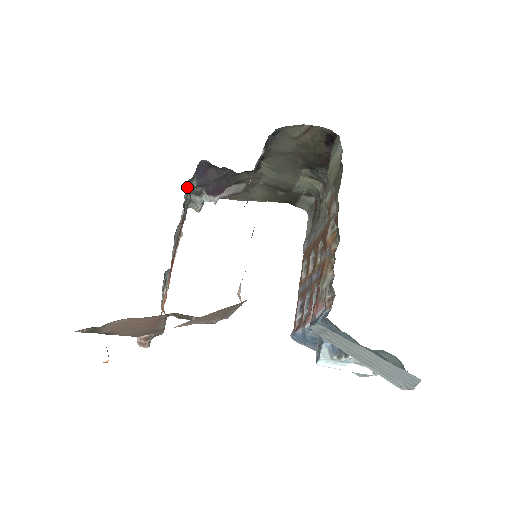
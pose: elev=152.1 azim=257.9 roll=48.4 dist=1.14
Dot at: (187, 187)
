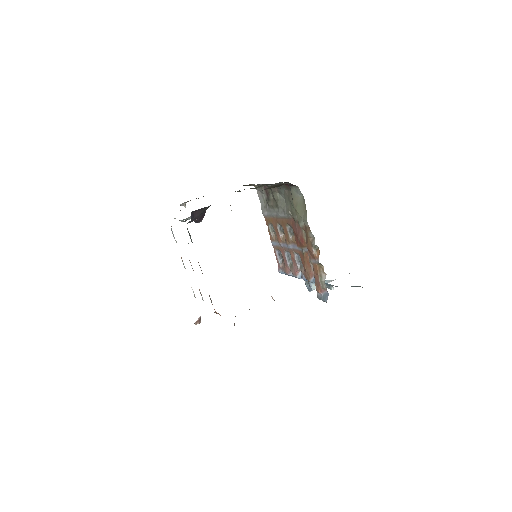
Dot at: (188, 232)
